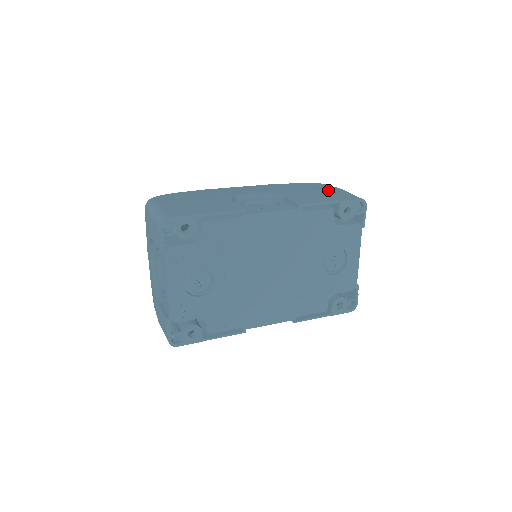
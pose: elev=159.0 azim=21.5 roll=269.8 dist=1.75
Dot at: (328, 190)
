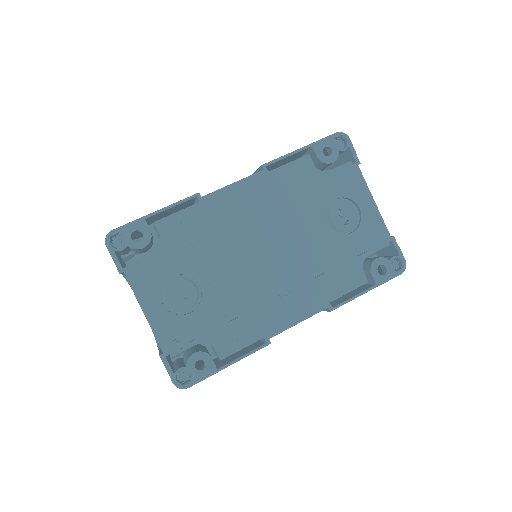
Dot at: occluded
